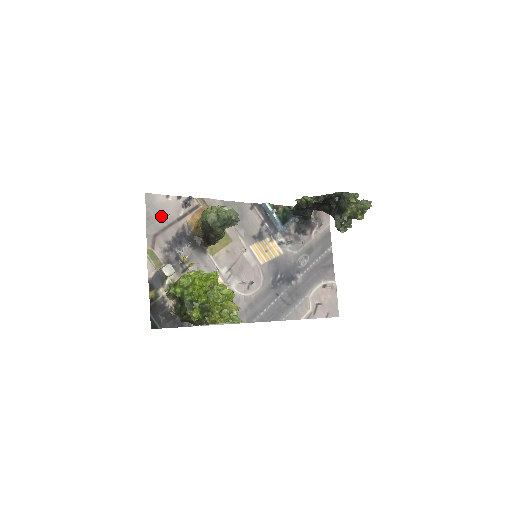
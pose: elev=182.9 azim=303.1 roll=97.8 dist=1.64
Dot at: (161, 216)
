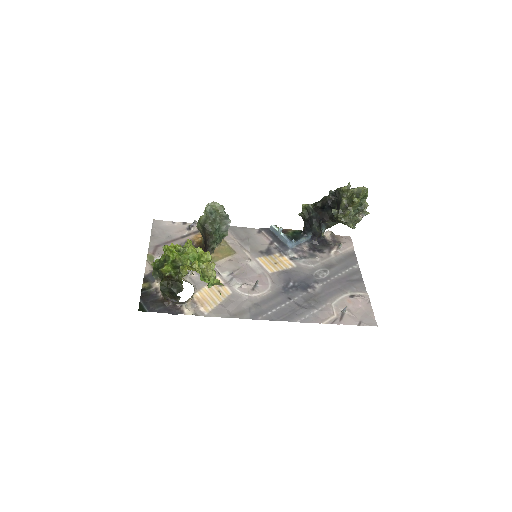
Dot at: (165, 234)
